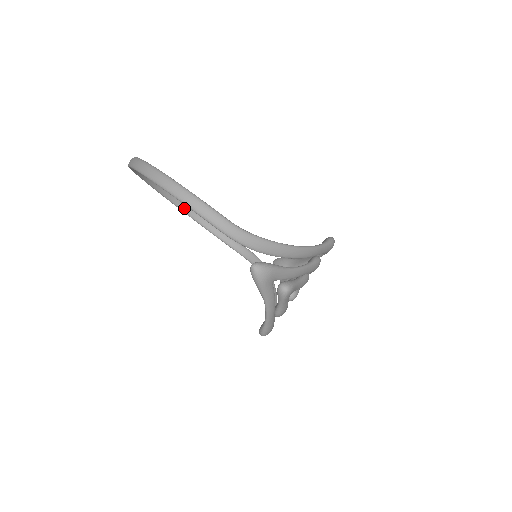
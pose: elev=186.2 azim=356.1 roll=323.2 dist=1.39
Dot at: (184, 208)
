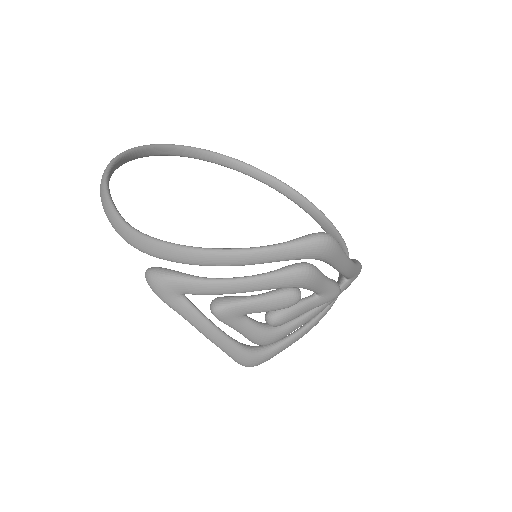
Dot at: (282, 190)
